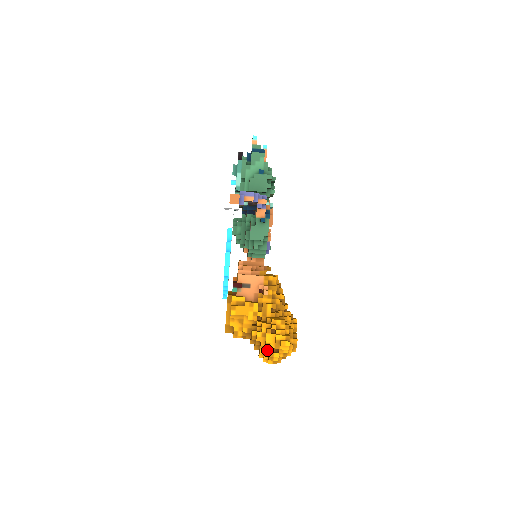
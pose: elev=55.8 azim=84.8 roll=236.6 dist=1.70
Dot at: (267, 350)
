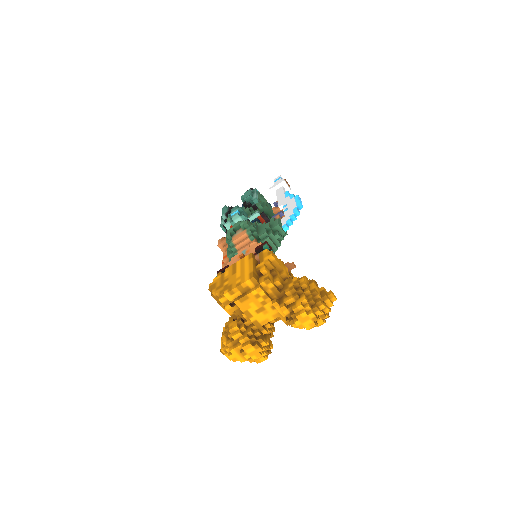
Dot at: (313, 298)
